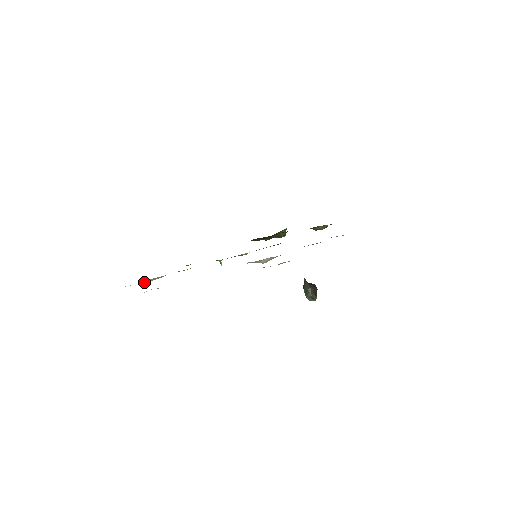
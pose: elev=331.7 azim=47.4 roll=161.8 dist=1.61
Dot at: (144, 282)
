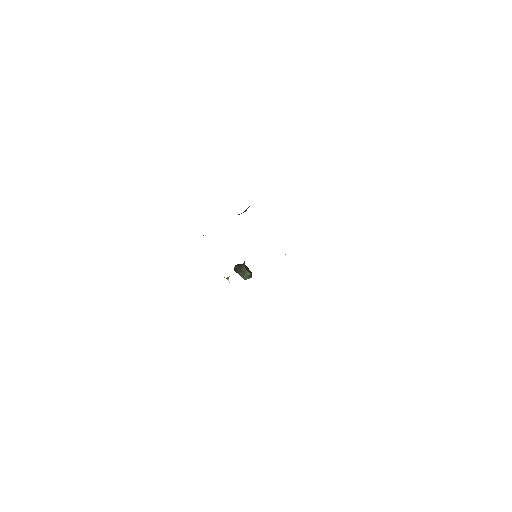
Dot at: occluded
